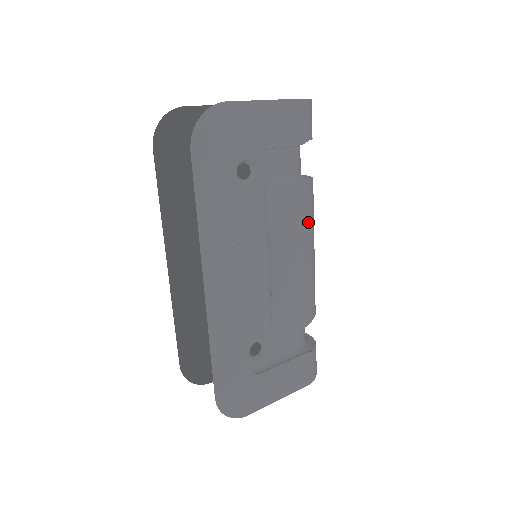
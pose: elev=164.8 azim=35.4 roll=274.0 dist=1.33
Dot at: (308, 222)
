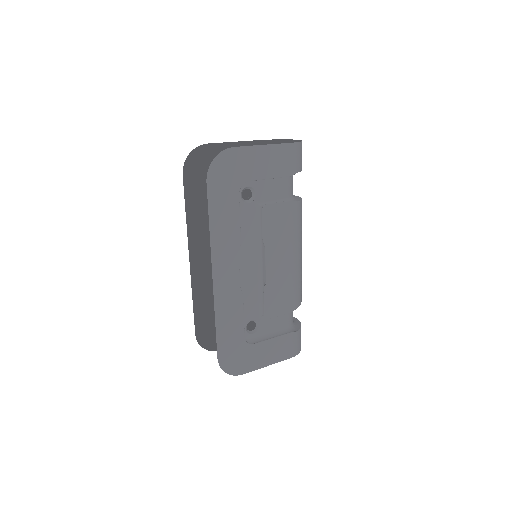
Dot at: (295, 233)
